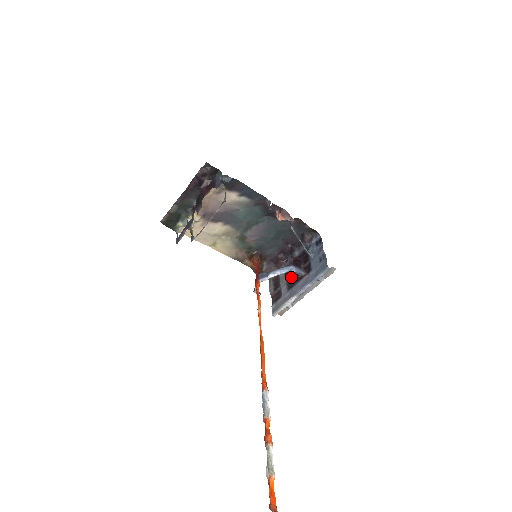
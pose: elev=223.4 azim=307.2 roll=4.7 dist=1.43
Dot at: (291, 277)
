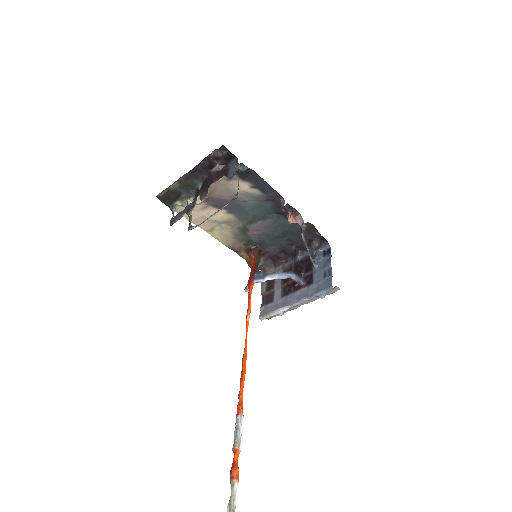
Dot at: (288, 282)
